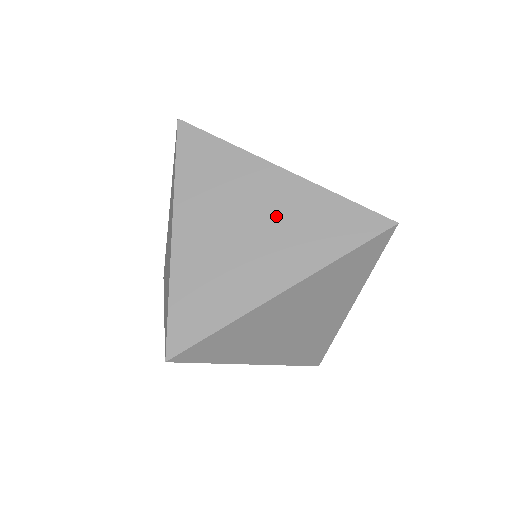
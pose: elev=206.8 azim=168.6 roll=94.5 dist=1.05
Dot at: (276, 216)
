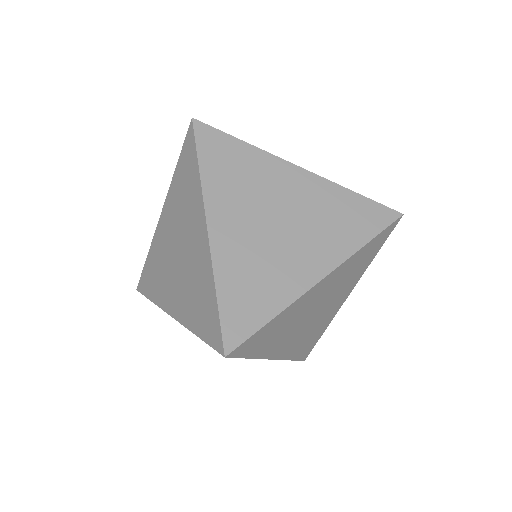
Dot at: (189, 263)
